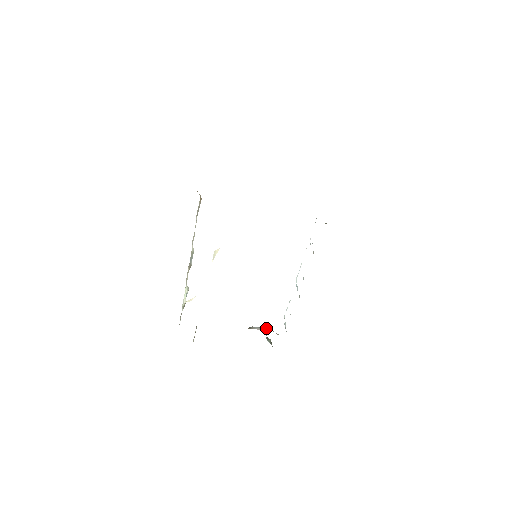
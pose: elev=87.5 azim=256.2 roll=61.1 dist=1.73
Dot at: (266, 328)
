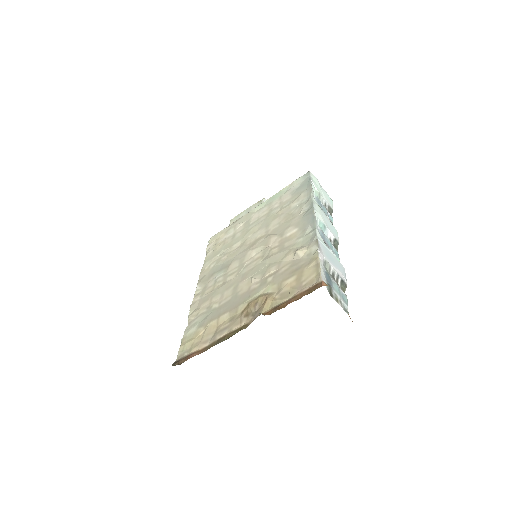
Dot at: occluded
